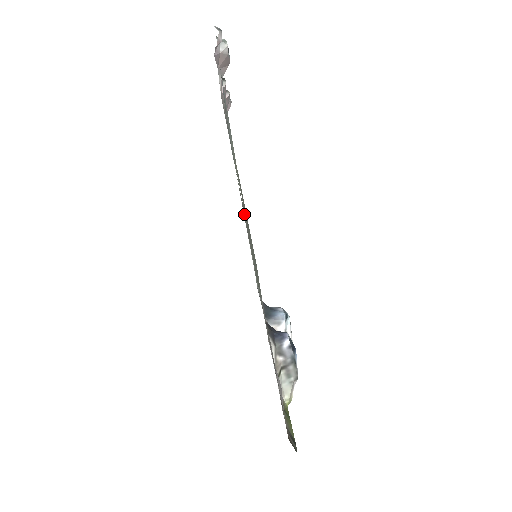
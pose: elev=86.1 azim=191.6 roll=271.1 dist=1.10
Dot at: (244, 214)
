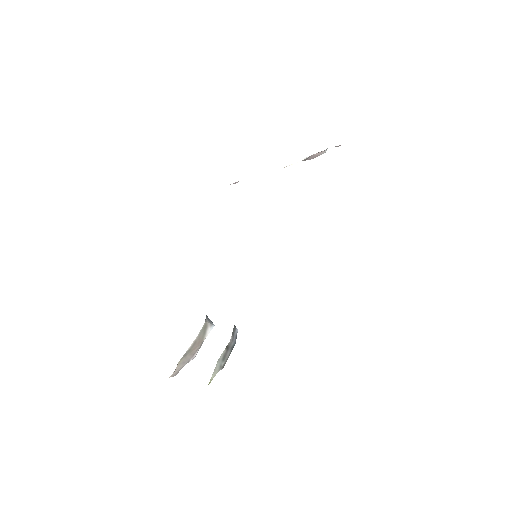
Dot at: occluded
